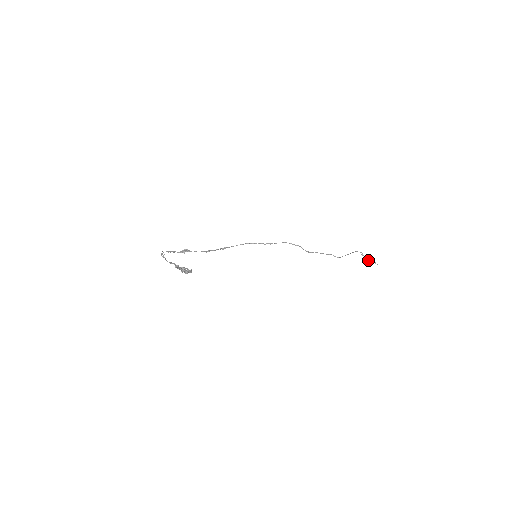
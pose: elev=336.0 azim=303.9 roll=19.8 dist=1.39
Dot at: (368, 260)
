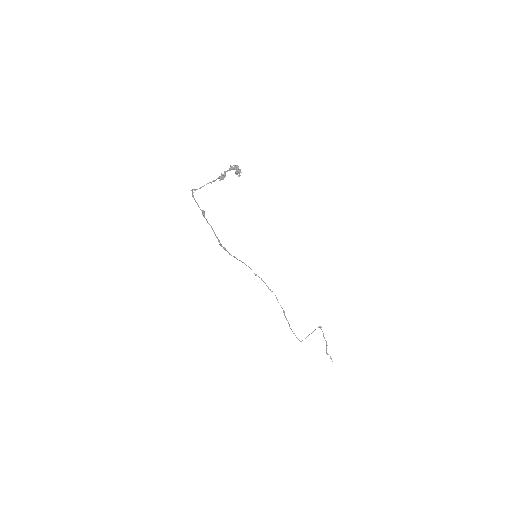
Dot at: occluded
